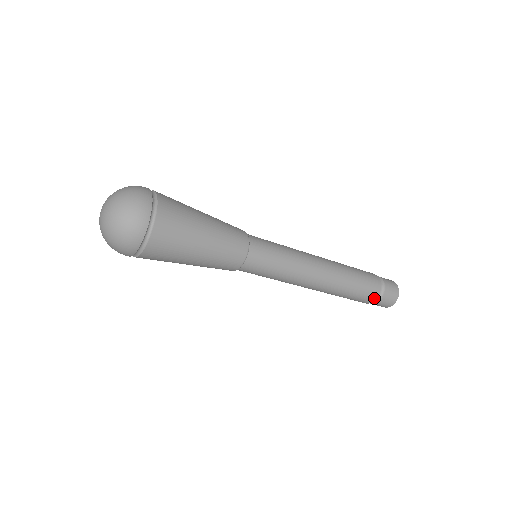
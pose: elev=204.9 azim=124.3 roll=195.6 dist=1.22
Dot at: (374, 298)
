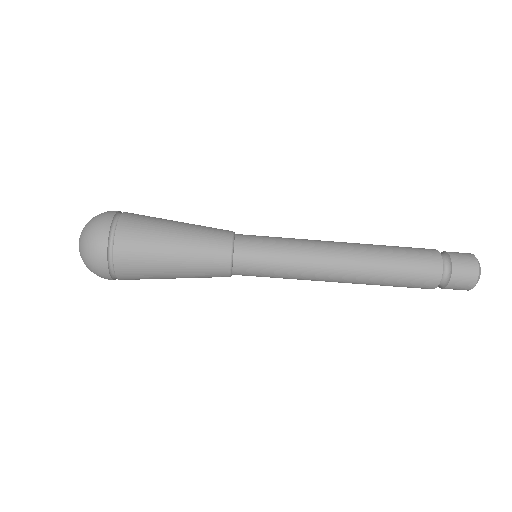
Dot at: (437, 279)
